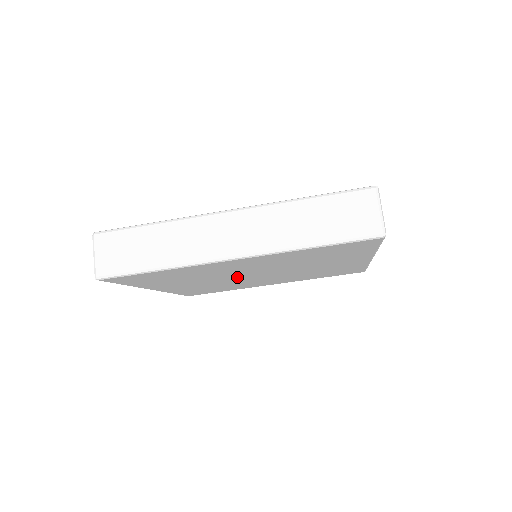
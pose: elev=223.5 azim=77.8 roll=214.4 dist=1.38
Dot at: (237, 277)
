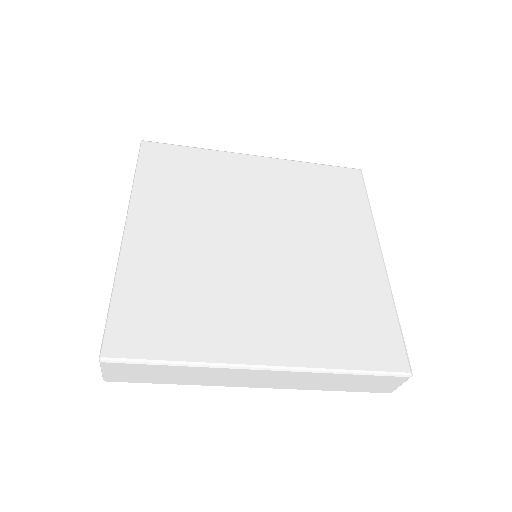
Dot at: occluded
